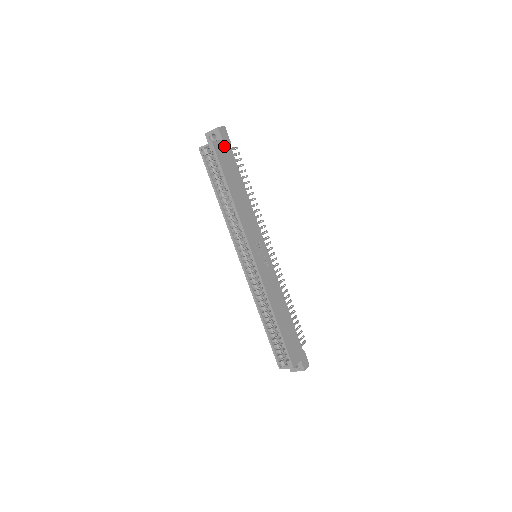
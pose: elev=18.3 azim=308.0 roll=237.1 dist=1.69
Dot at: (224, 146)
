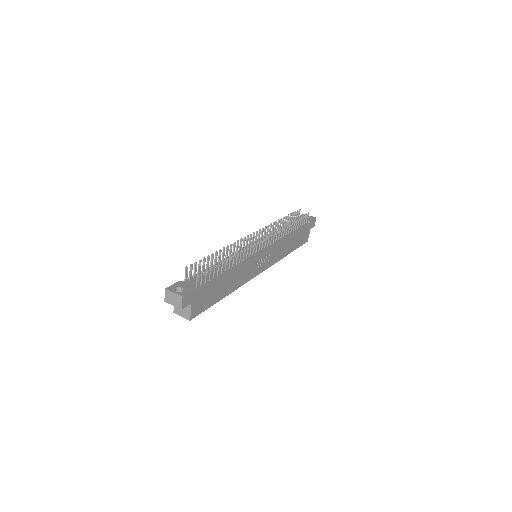
Dot at: (196, 301)
